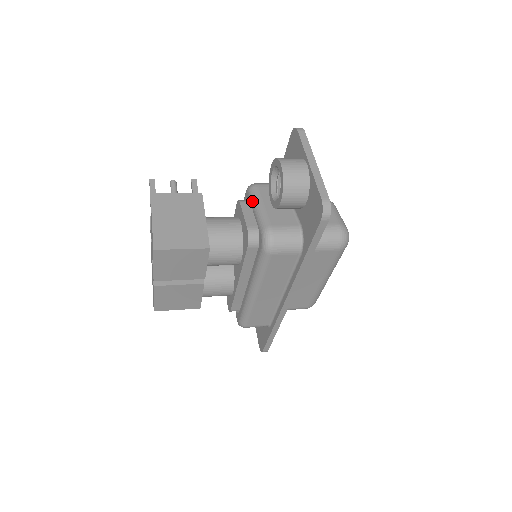
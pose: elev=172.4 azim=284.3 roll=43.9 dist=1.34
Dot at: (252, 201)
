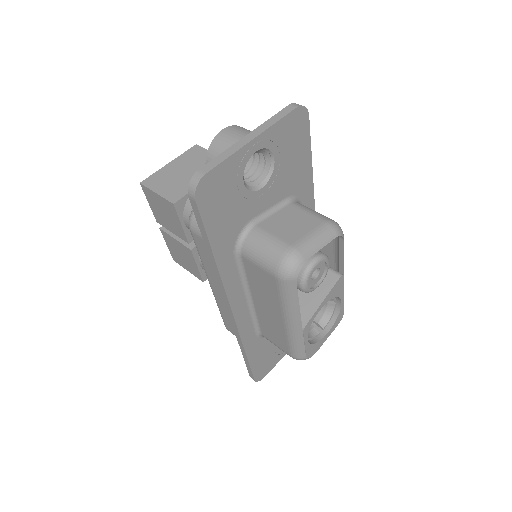
Dot at: occluded
